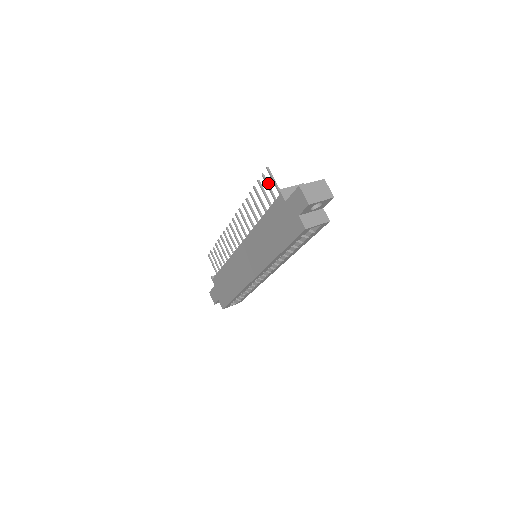
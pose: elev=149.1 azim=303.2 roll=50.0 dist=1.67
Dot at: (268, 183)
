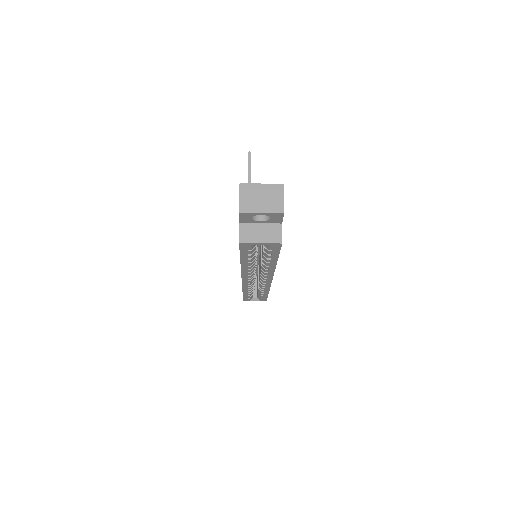
Dot at: occluded
